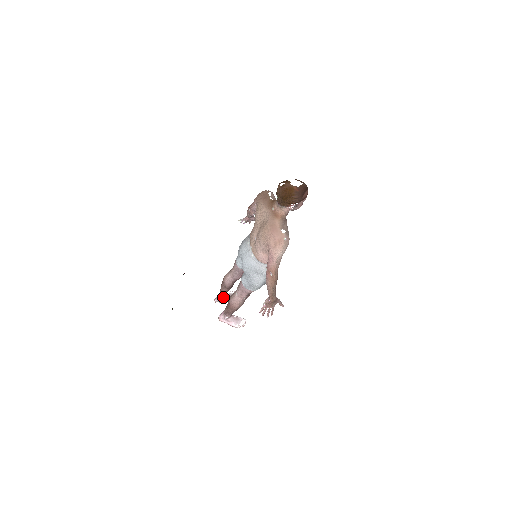
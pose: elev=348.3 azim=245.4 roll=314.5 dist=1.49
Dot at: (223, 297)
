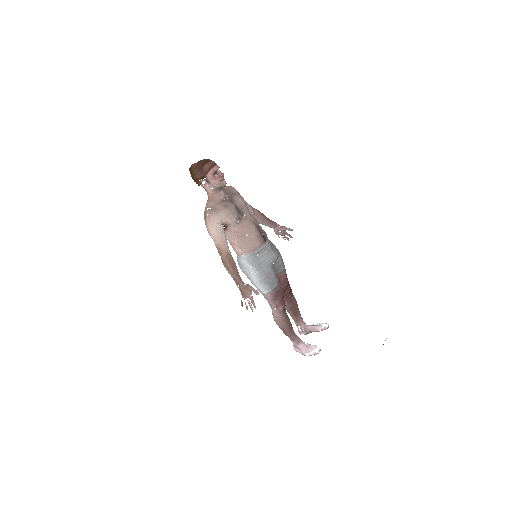
Dot at: (300, 326)
